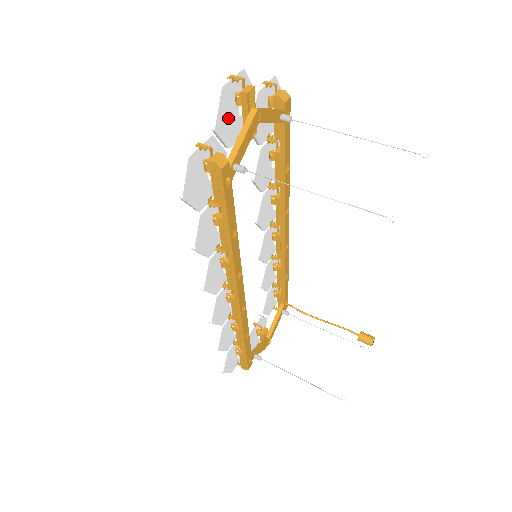
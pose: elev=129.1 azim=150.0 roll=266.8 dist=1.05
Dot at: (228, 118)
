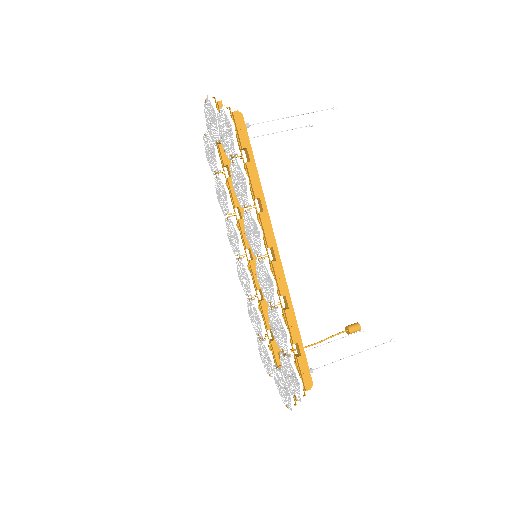
Dot at: occluded
